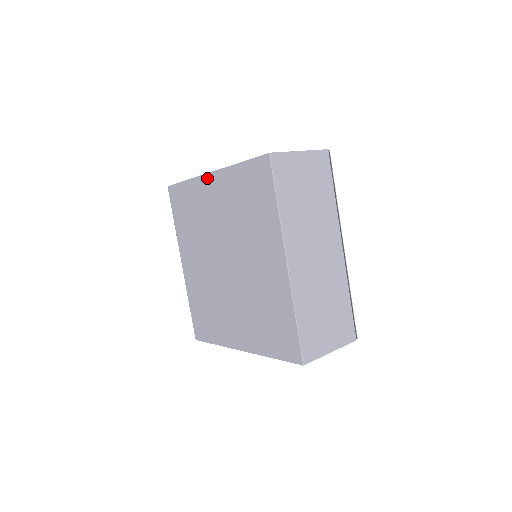
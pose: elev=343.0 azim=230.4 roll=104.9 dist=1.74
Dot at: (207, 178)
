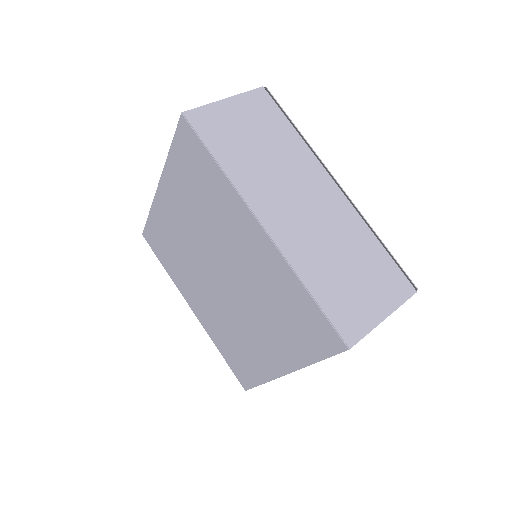
Dot at: (253, 221)
